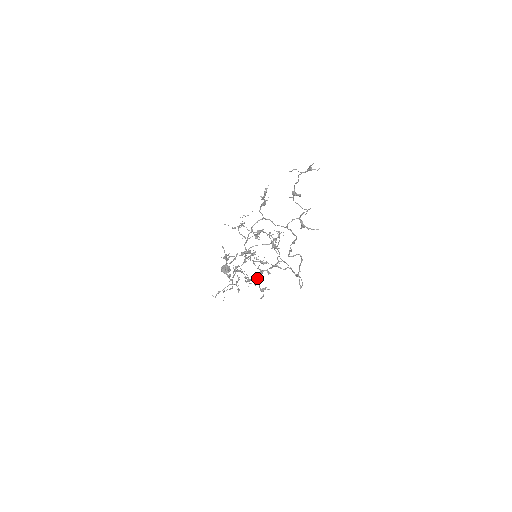
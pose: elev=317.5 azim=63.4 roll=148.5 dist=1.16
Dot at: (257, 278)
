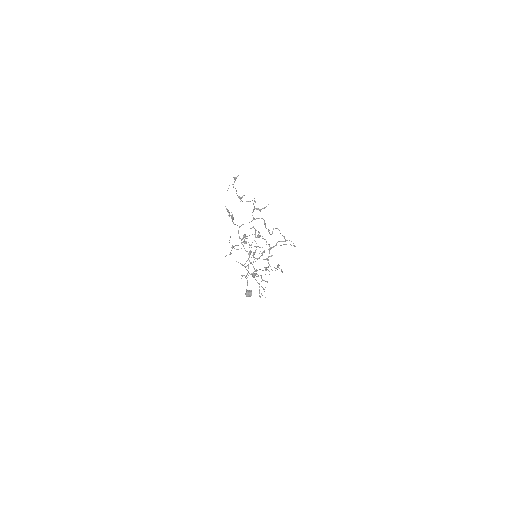
Dot at: occluded
